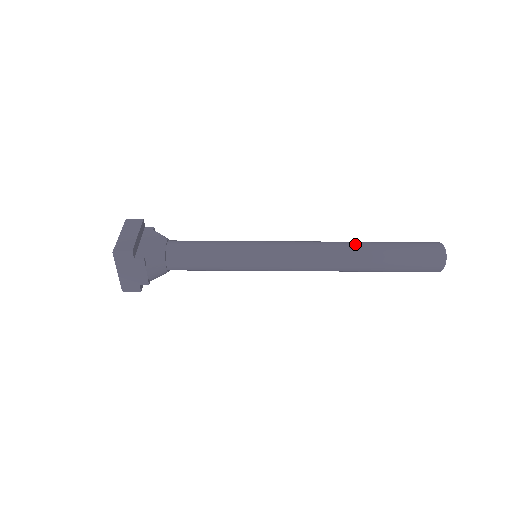
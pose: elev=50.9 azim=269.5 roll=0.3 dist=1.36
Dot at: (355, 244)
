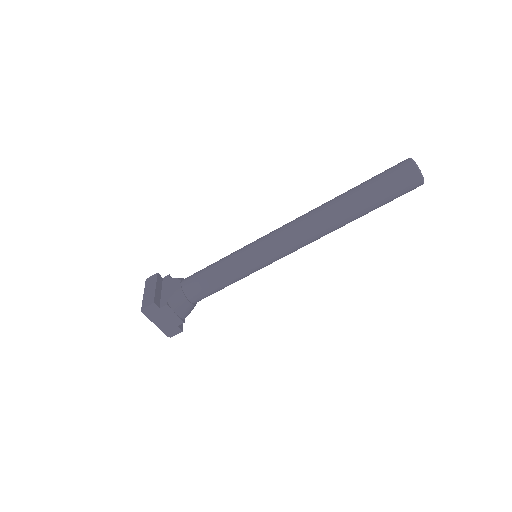
Dot at: (331, 202)
